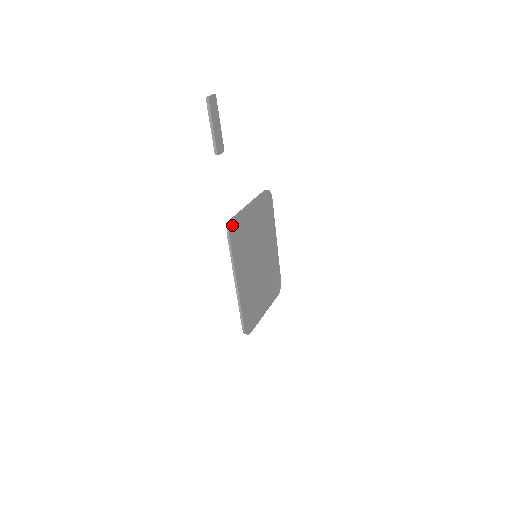
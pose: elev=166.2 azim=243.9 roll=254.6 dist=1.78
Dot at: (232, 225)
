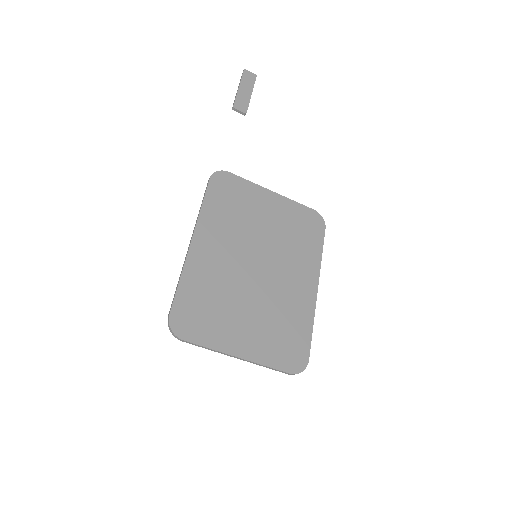
Dot at: (222, 175)
